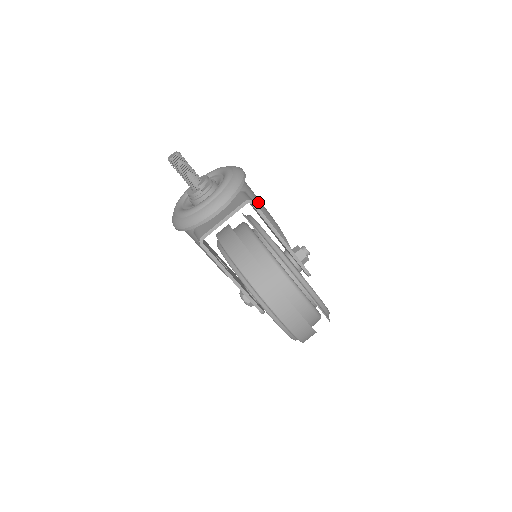
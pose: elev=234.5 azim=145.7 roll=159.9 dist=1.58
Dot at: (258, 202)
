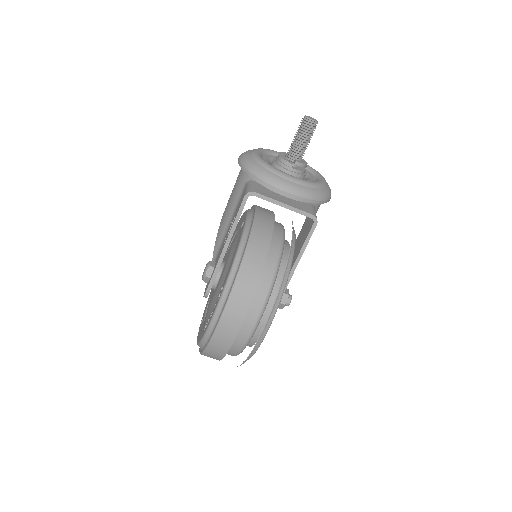
Dot at: occluded
